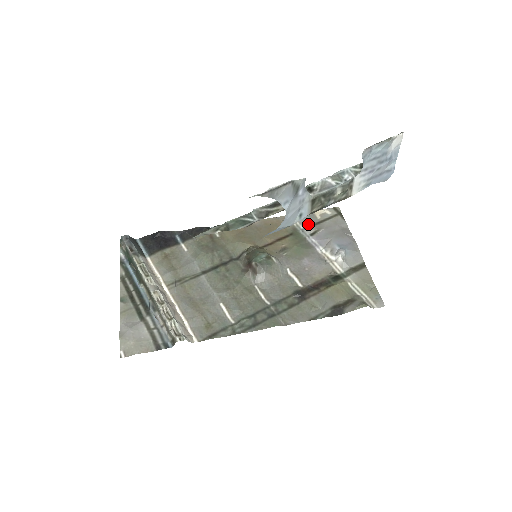
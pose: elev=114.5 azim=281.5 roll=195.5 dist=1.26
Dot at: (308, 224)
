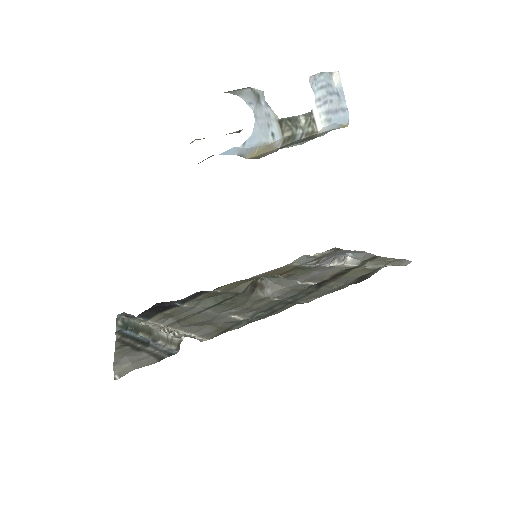
Dot at: (309, 261)
